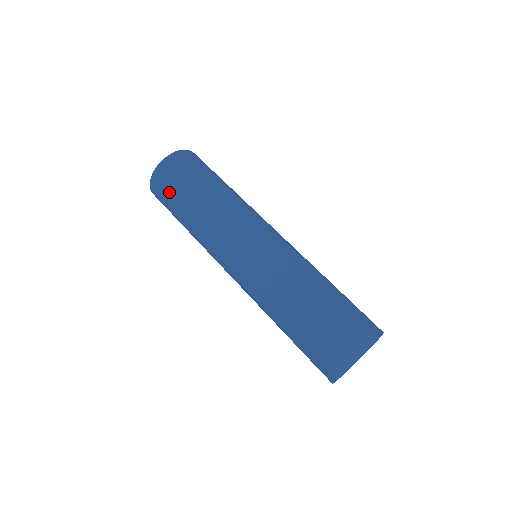
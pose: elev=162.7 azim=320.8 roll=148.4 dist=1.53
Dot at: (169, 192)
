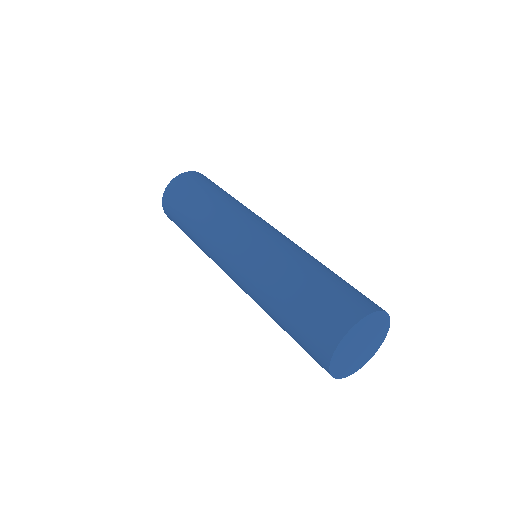
Dot at: (185, 191)
